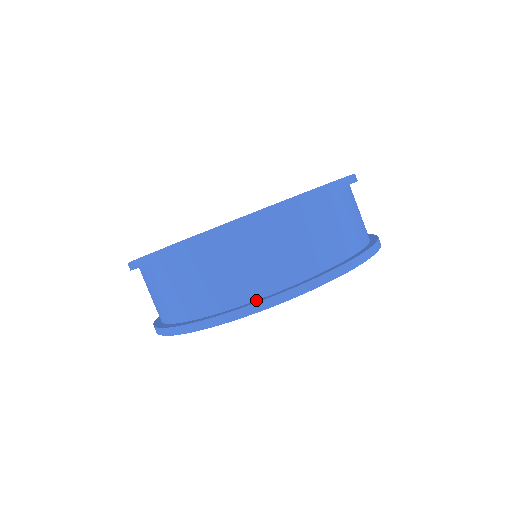
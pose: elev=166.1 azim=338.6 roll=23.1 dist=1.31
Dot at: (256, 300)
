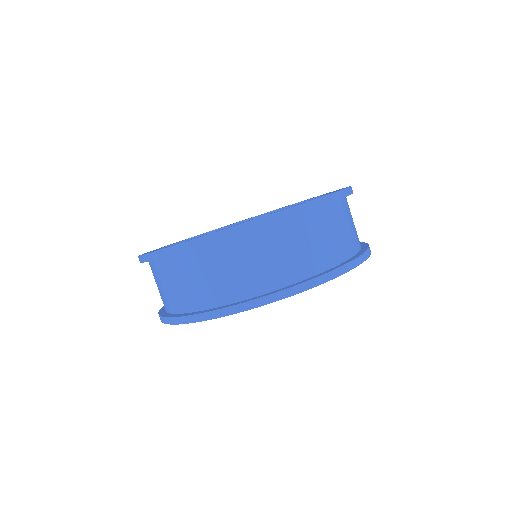
Dot at: (351, 257)
